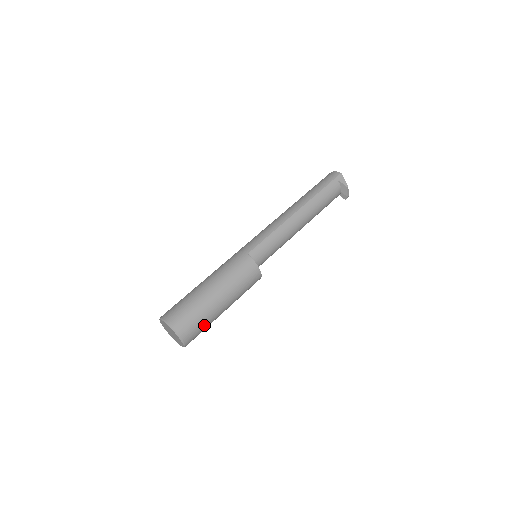
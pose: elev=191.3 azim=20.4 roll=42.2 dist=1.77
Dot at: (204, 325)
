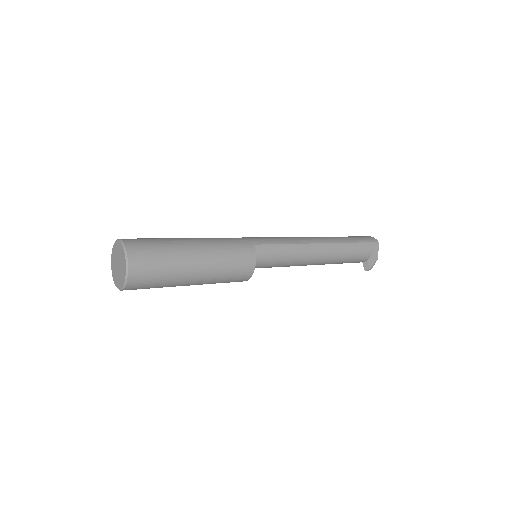
Dot at: (161, 281)
